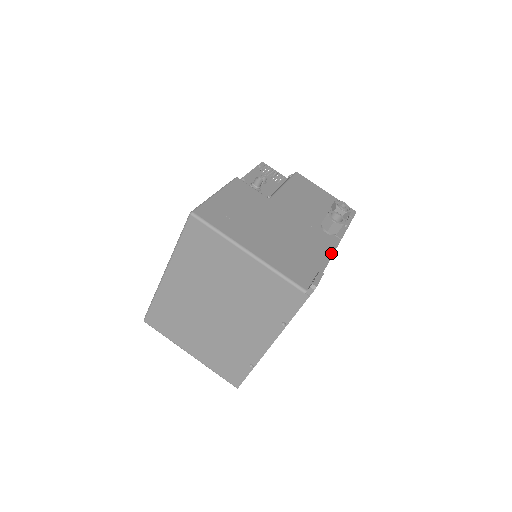
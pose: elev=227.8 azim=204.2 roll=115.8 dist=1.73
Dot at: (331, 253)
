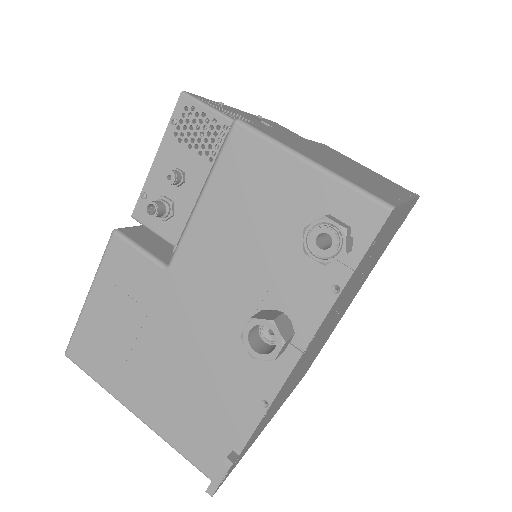
Dot at: (274, 391)
